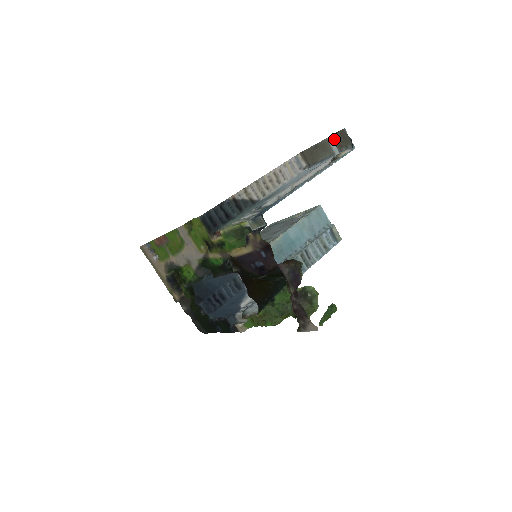
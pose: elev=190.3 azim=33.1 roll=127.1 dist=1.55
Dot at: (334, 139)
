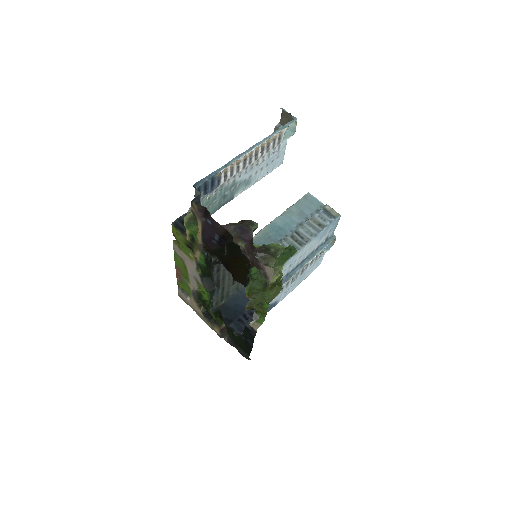
Dot at: (283, 124)
